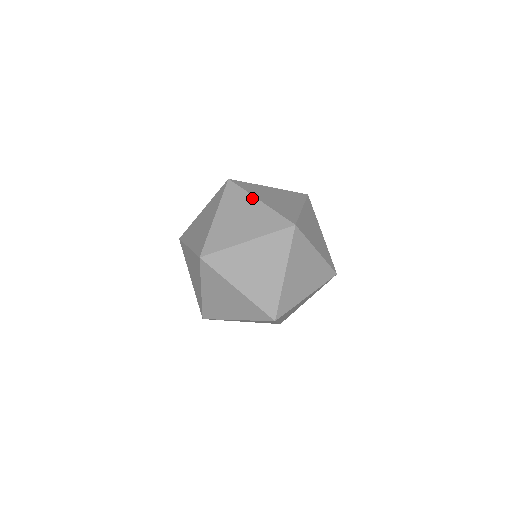
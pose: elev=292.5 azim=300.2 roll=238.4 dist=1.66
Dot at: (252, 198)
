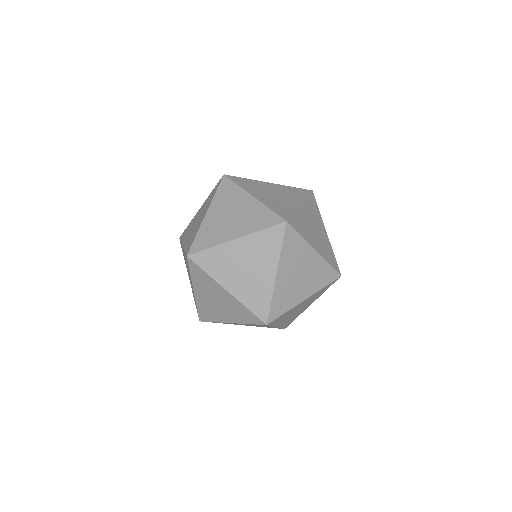
Dot at: (218, 286)
